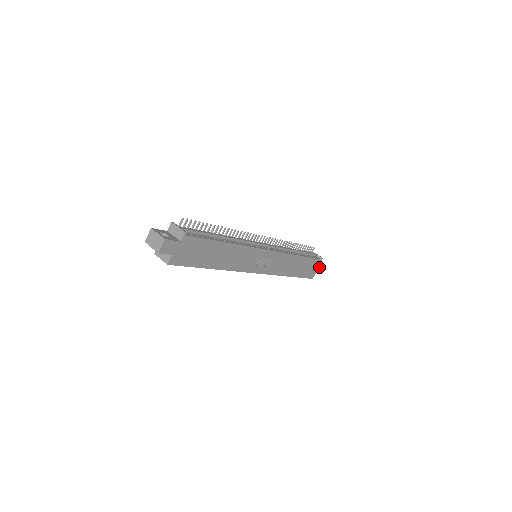
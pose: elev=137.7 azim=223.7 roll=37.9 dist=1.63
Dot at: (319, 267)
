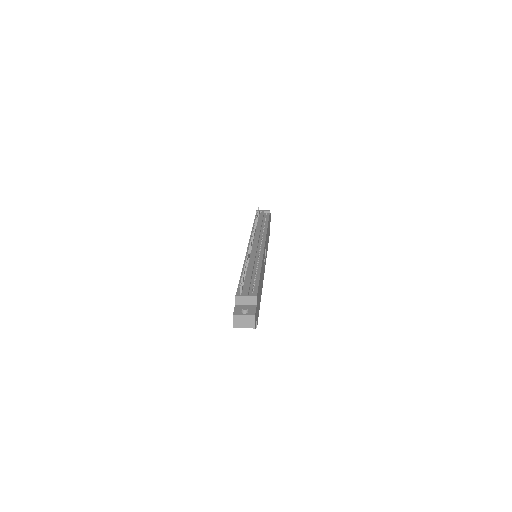
Dot at: occluded
